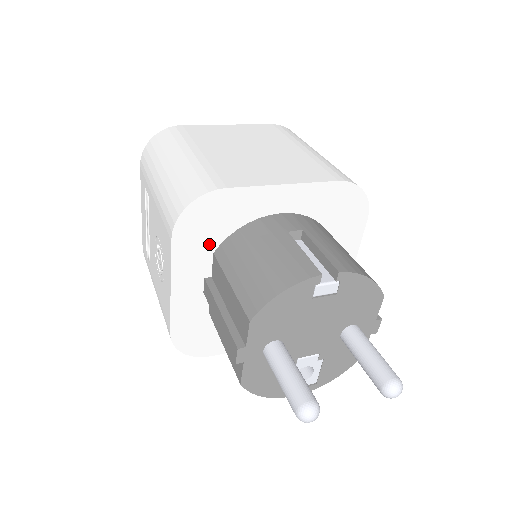
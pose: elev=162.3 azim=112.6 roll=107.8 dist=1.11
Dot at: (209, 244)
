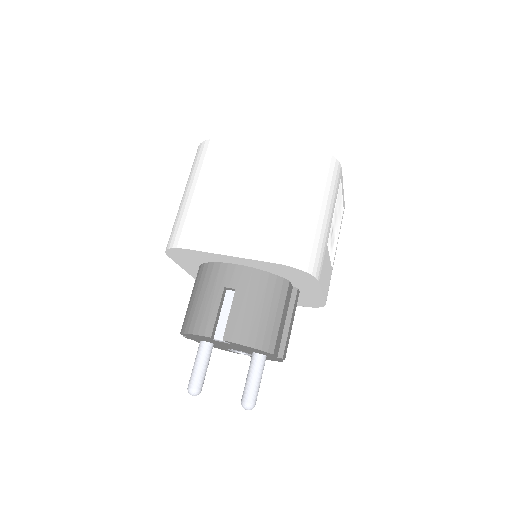
Dot at: (194, 262)
